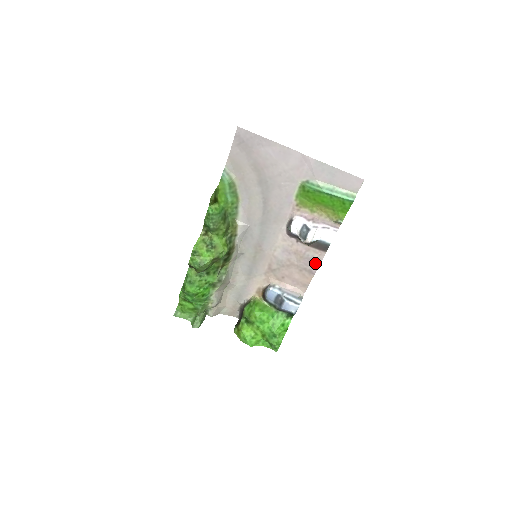
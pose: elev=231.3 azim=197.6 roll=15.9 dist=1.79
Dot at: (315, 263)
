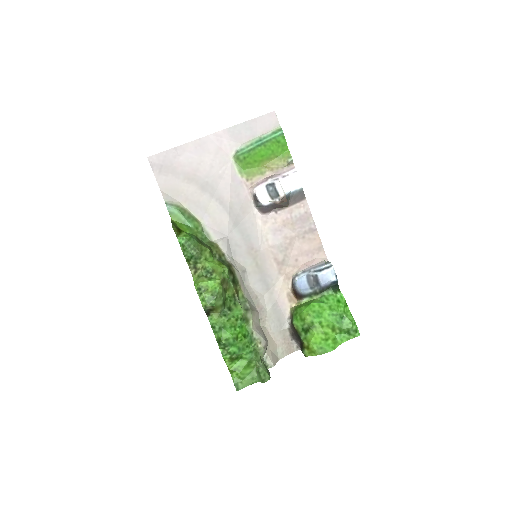
Dot at: (307, 218)
